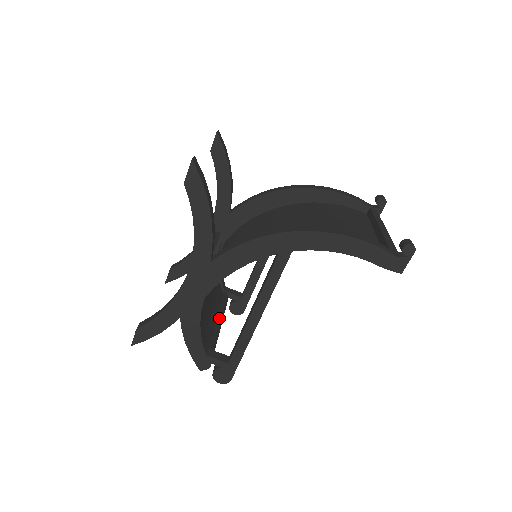
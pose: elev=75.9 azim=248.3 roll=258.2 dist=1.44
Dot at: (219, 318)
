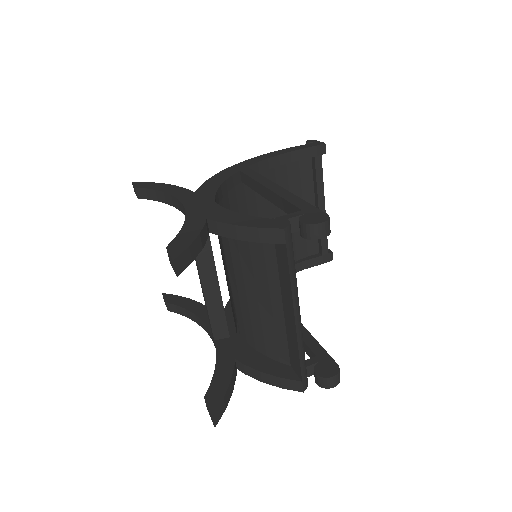
Dot at: occluded
